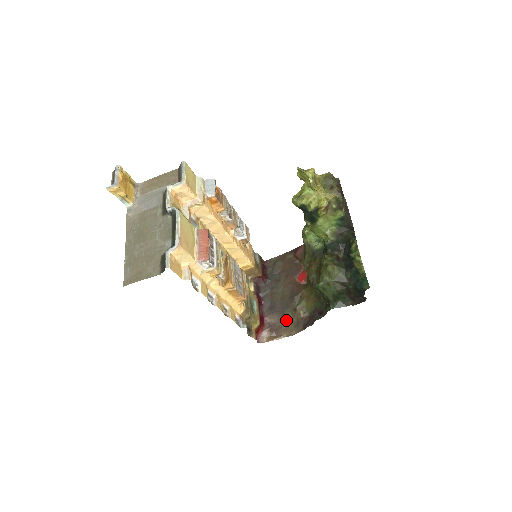
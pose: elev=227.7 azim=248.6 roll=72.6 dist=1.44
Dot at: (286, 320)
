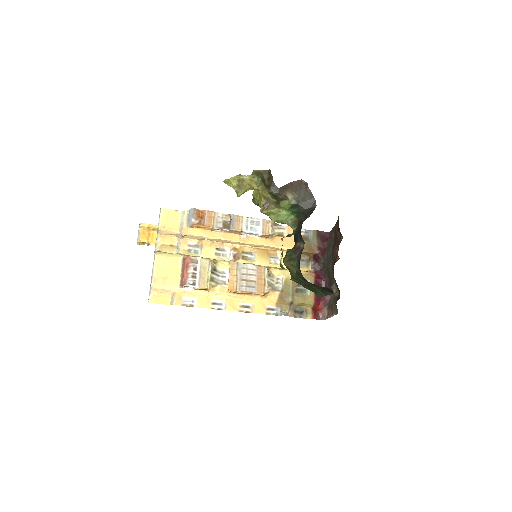
Dot at: (334, 298)
